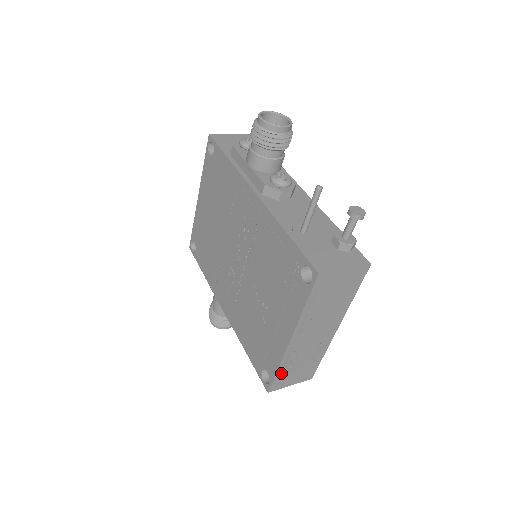
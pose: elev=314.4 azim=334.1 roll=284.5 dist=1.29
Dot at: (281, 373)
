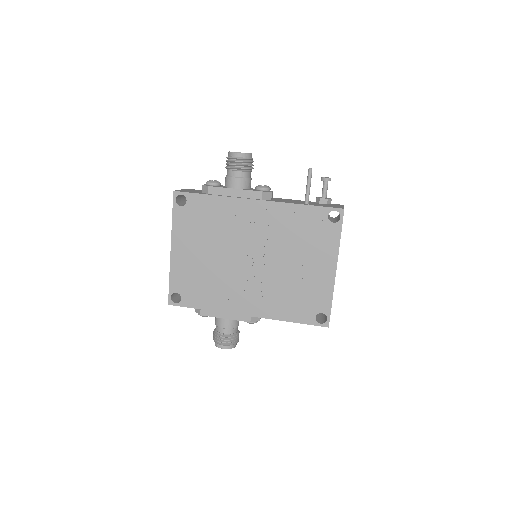
Dot at: (331, 305)
